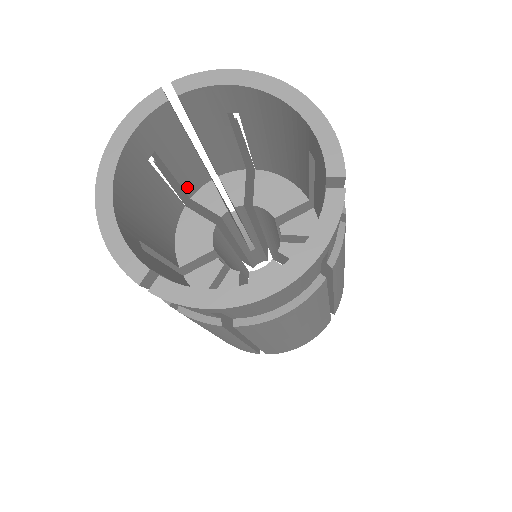
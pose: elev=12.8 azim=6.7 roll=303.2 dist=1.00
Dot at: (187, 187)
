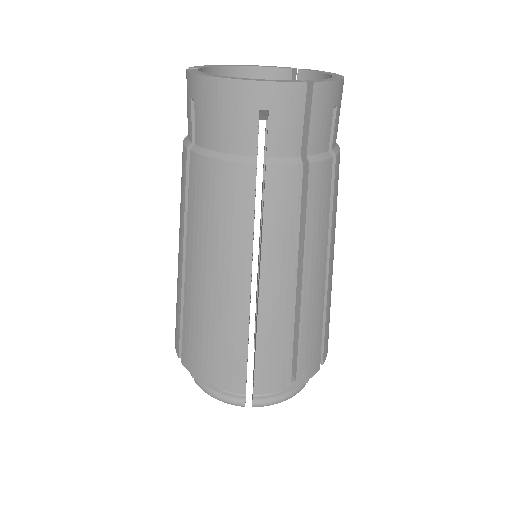
Dot at: occluded
